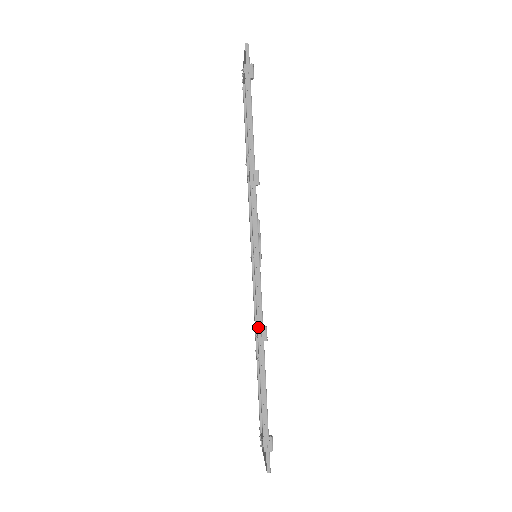
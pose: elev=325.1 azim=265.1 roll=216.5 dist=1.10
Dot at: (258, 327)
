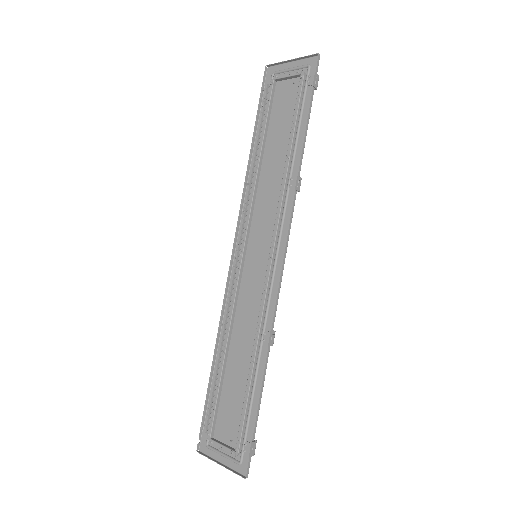
Dot at: (271, 331)
